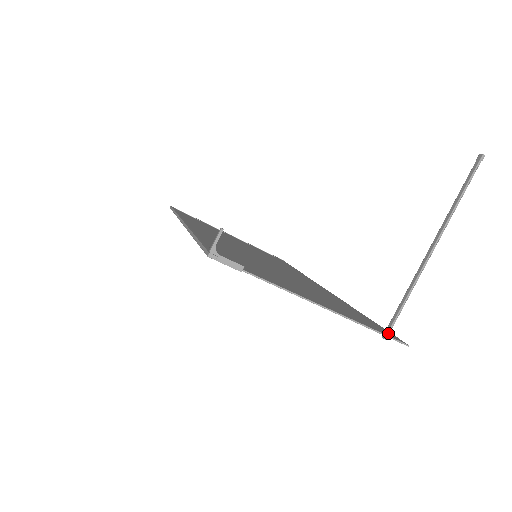
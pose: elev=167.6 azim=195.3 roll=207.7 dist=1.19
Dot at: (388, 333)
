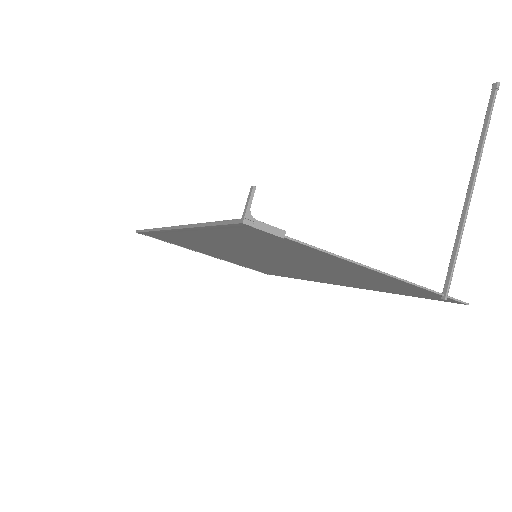
Dot at: (447, 292)
